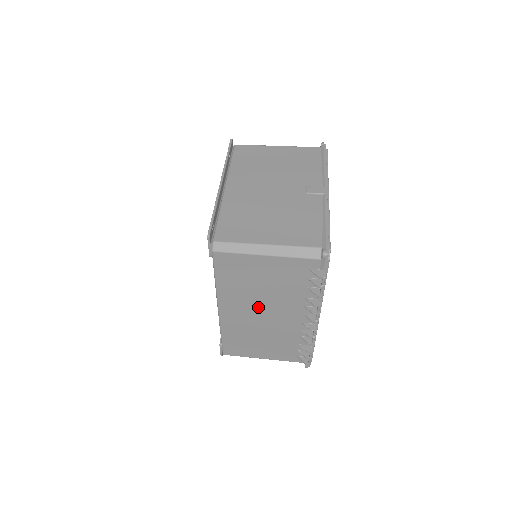
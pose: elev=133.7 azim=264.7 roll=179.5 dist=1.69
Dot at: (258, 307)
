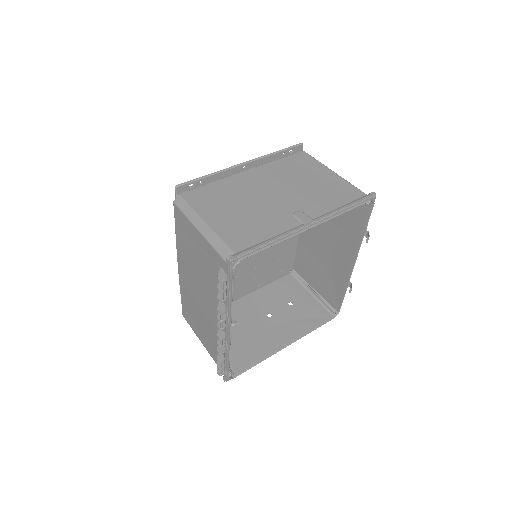
Dot at: (196, 282)
